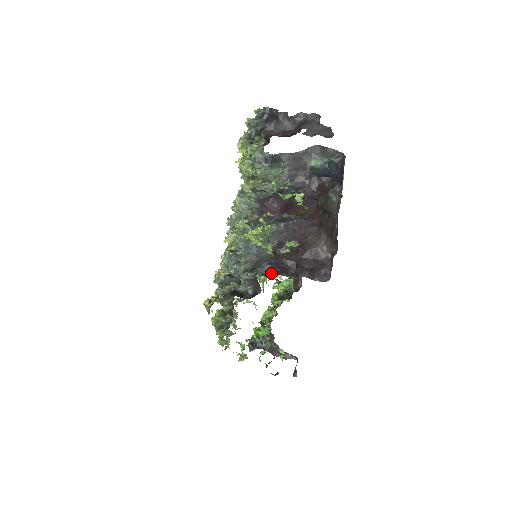
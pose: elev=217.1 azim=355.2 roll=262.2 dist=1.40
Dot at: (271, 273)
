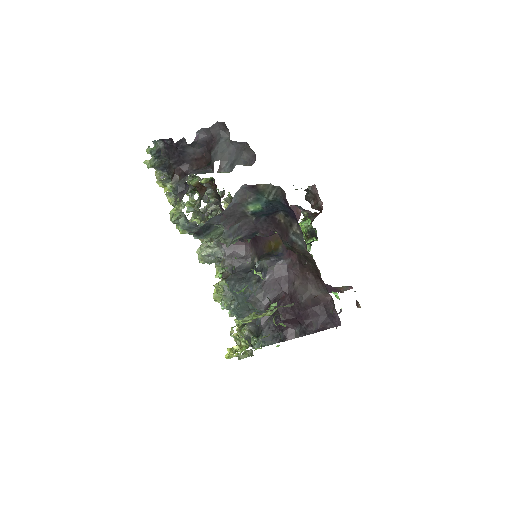
Dot at: (277, 337)
